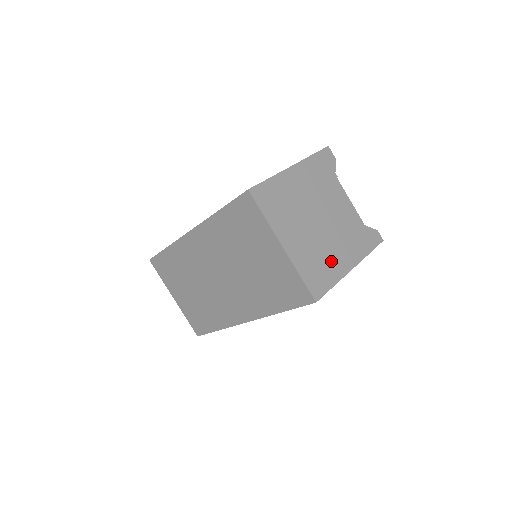
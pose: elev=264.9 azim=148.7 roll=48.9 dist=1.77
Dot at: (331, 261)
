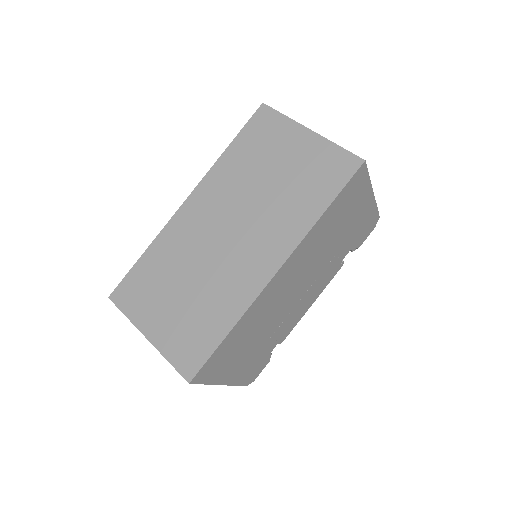
Dot at: occluded
